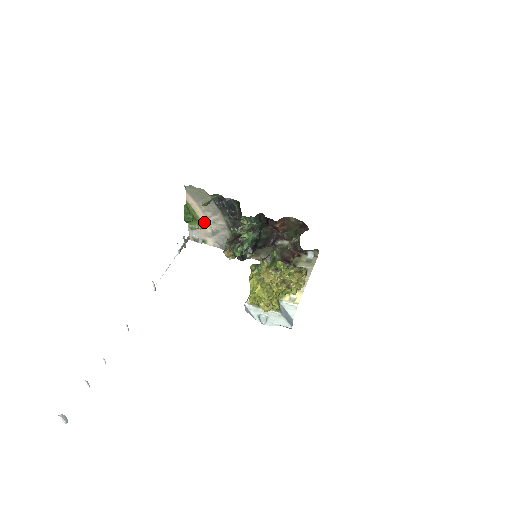
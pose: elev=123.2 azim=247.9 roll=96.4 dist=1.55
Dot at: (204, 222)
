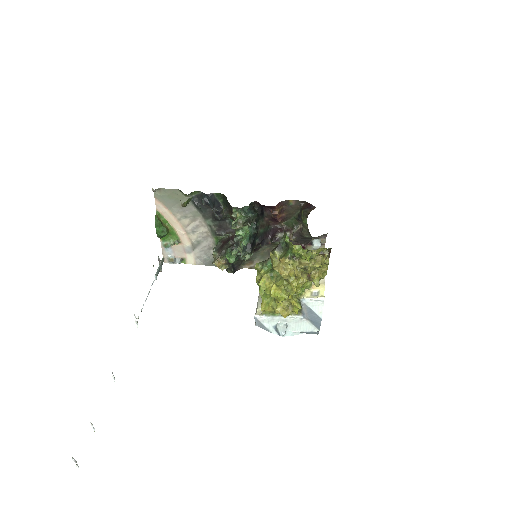
Dot at: (181, 234)
